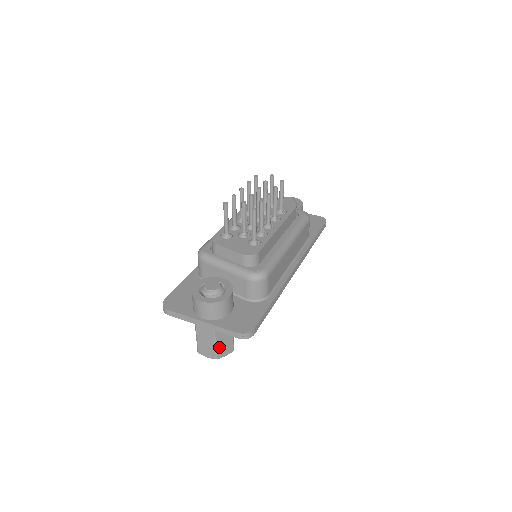
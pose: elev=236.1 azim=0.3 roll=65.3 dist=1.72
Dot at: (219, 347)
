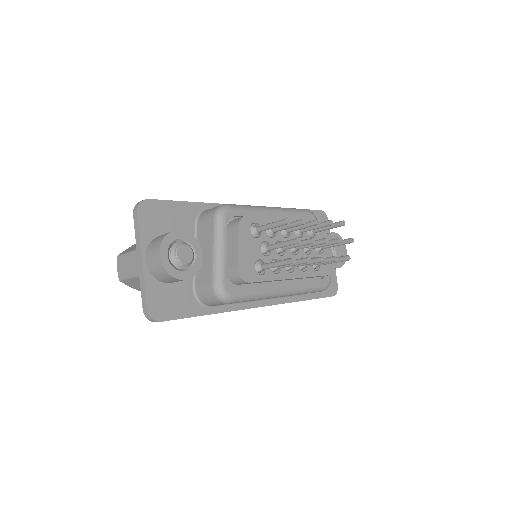
Dot at: (132, 281)
